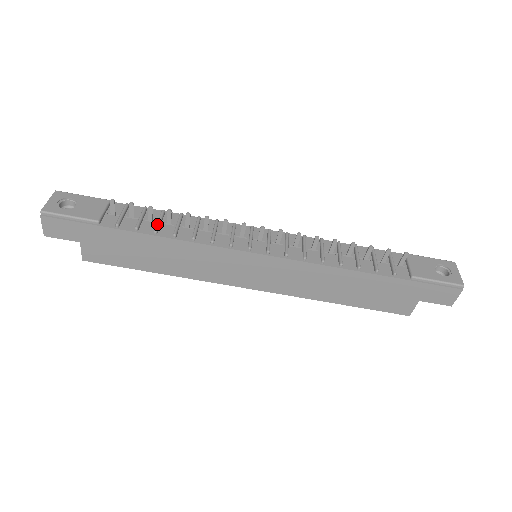
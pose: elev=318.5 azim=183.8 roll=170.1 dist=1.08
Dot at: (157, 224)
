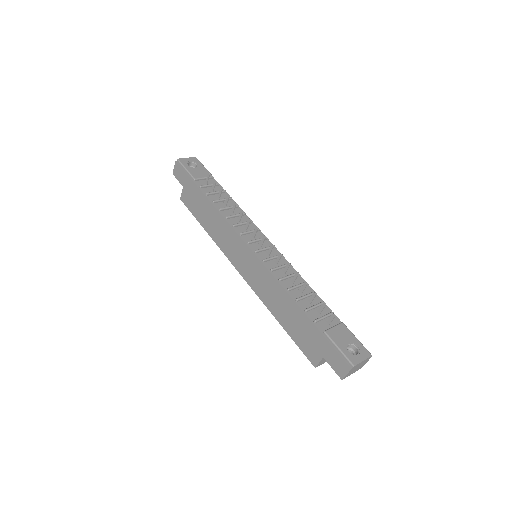
Dot at: (219, 199)
